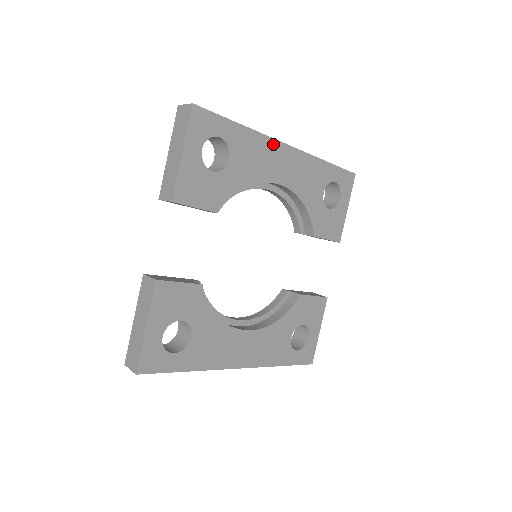
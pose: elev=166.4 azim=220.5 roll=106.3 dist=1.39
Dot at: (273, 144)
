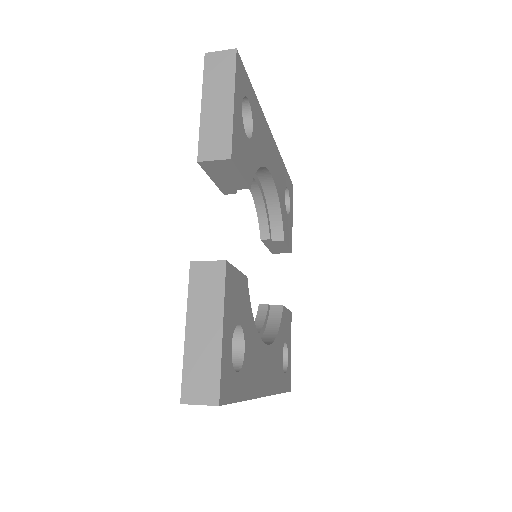
Dot at: (267, 128)
